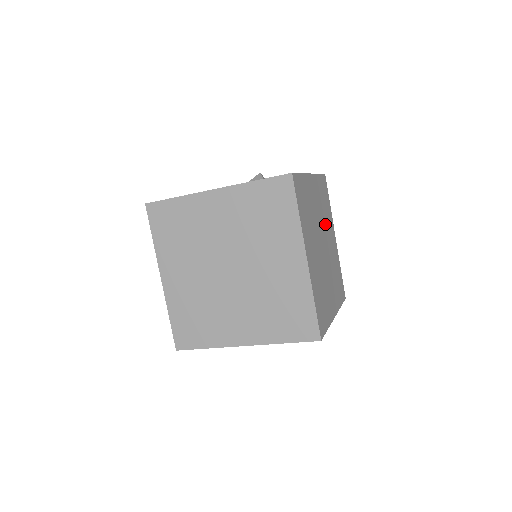
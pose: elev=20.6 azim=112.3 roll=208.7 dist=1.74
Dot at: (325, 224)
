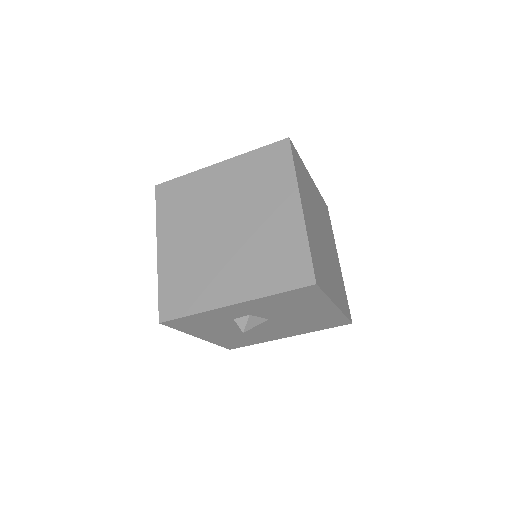
Dot at: (326, 231)
